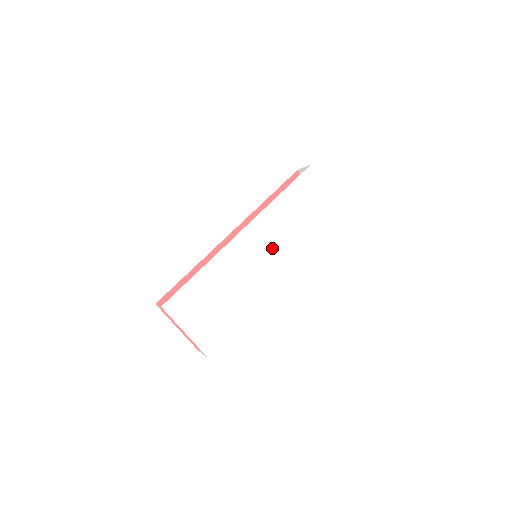
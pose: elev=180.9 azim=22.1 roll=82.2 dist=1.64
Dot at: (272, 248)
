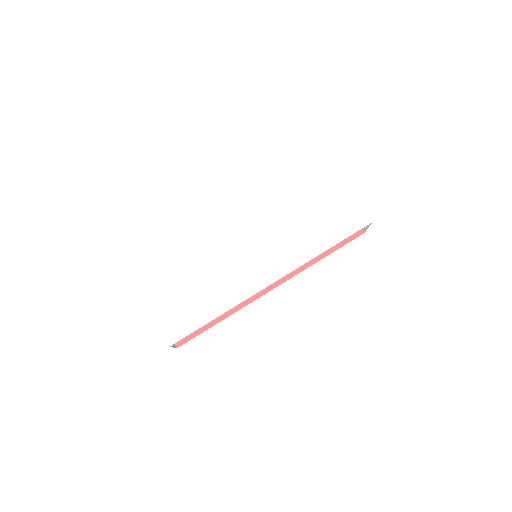
Dot at: (270, 246)
